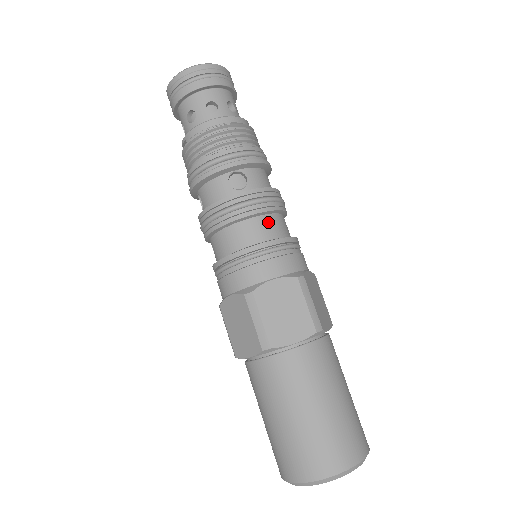
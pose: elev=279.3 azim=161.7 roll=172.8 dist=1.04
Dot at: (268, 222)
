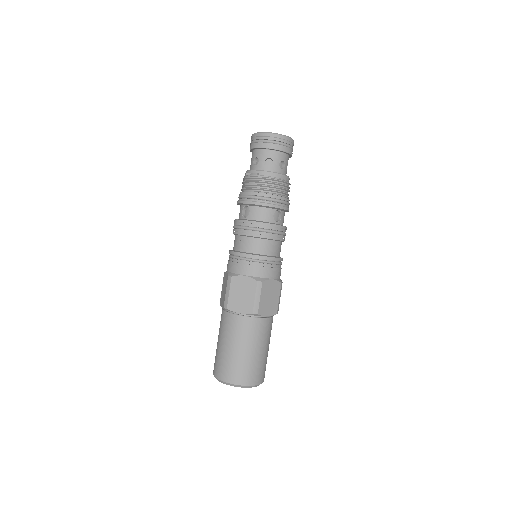
Dot at: (280, 246)
